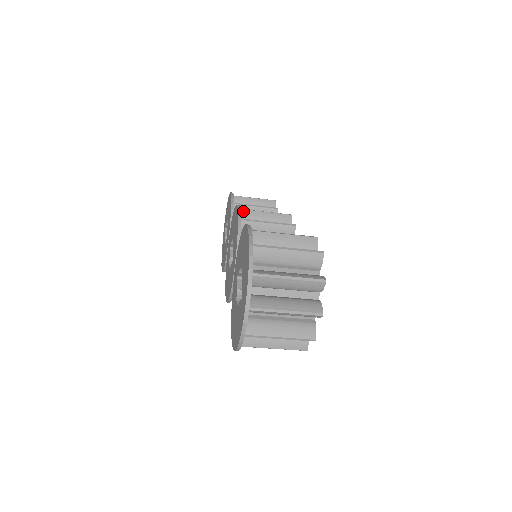
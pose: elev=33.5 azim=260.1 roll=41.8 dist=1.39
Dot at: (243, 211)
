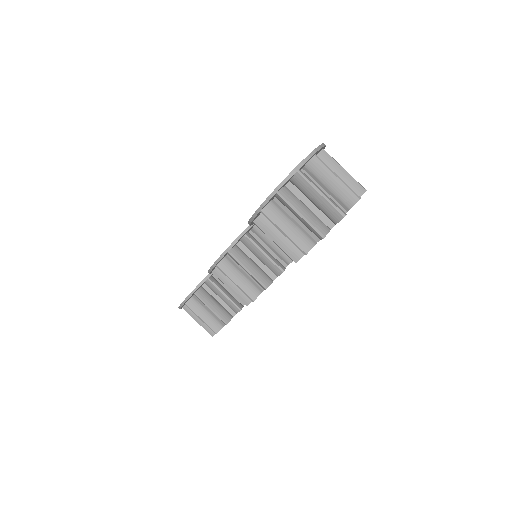
Dot at: occluded
